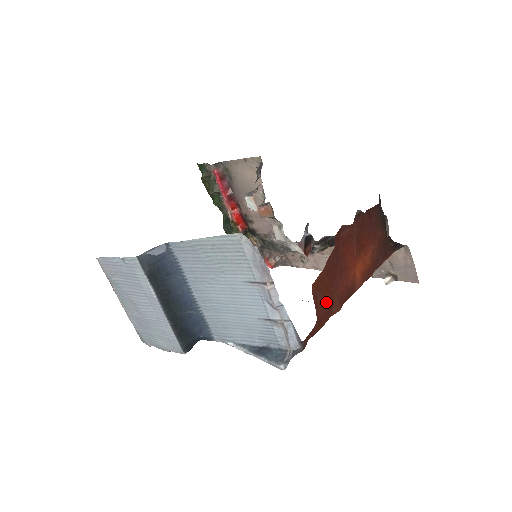
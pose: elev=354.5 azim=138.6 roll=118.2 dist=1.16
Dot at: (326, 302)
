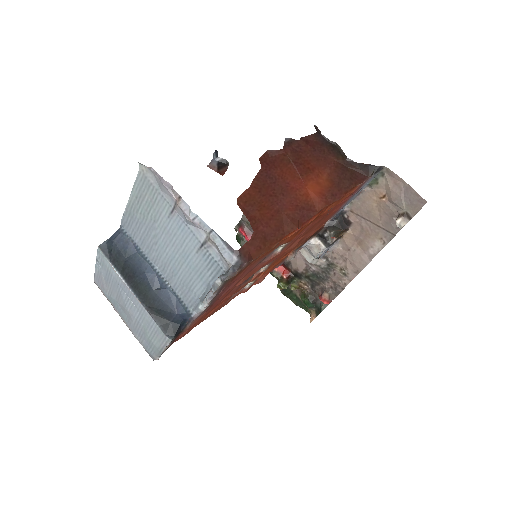
Dot at: (267, 218)
